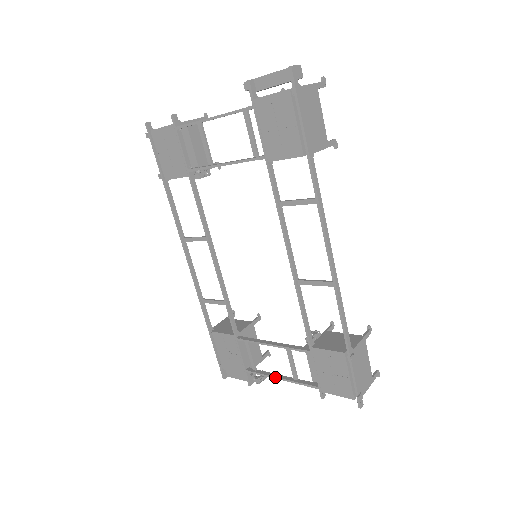
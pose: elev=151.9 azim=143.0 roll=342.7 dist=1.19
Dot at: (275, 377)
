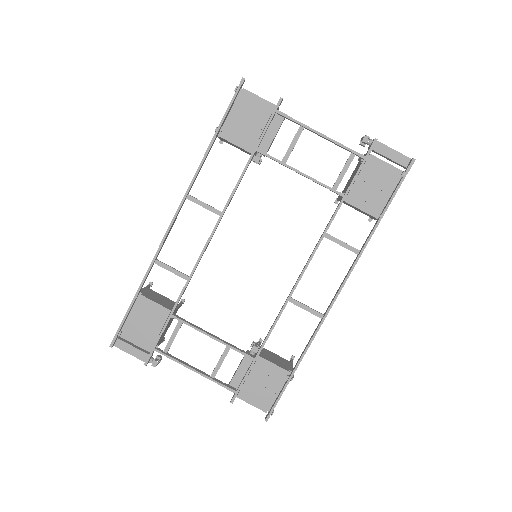
Dot at: (191, 368)
